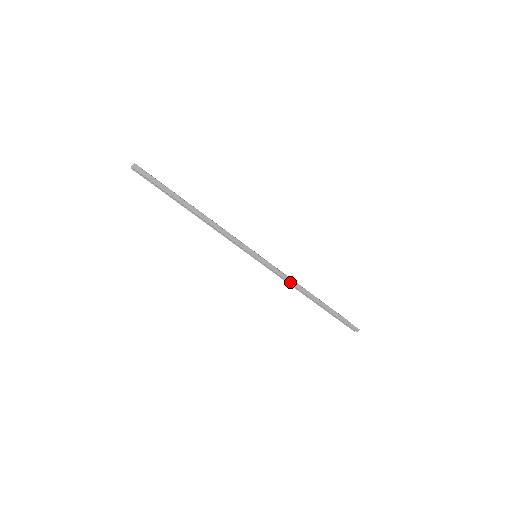
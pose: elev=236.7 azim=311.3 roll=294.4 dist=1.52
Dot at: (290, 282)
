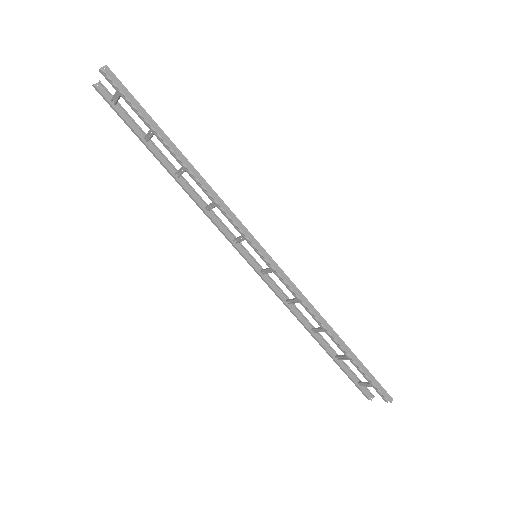
Dot at: (304, 301)
